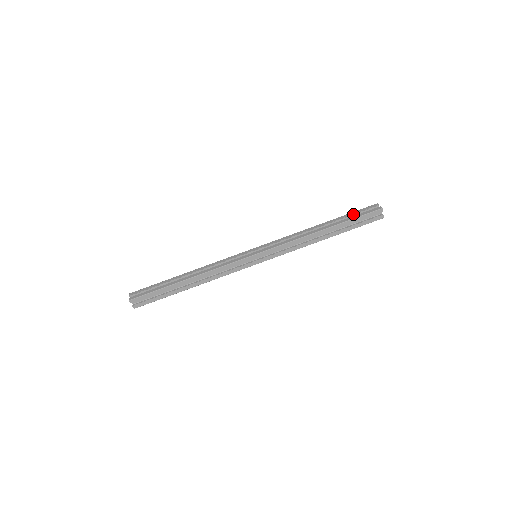
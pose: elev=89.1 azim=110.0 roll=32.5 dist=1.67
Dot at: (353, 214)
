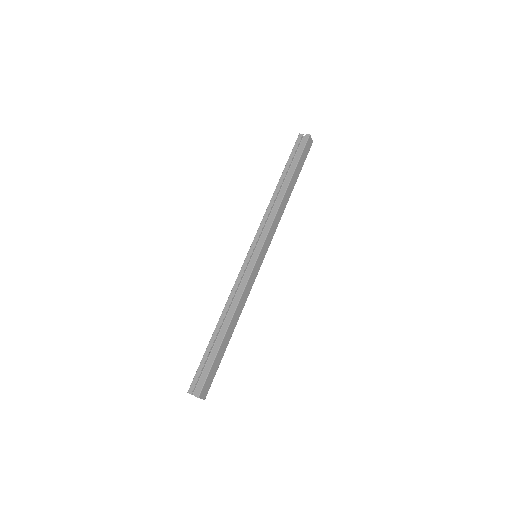
Dot at: occluded
